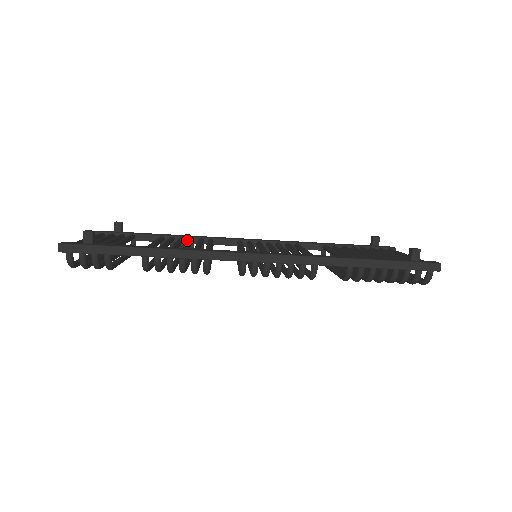
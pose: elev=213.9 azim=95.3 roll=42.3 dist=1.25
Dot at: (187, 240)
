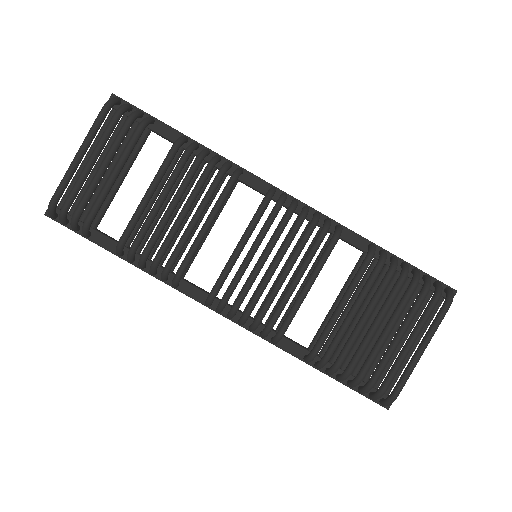
Dot at: occluded
